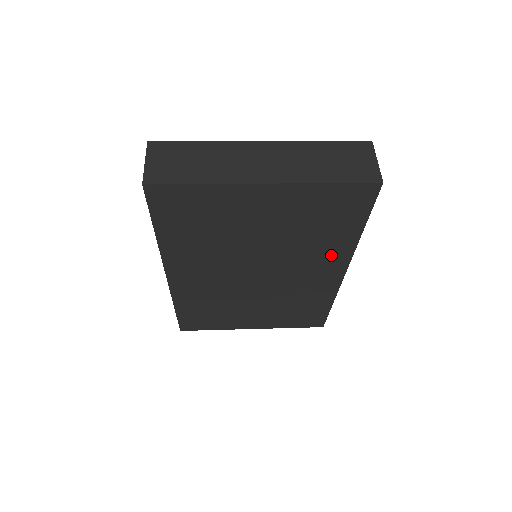
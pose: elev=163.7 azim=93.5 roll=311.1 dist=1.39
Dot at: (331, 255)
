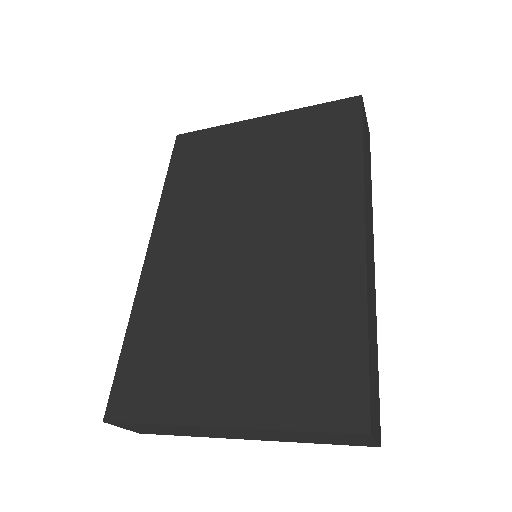
Dot at: (336, 194)
